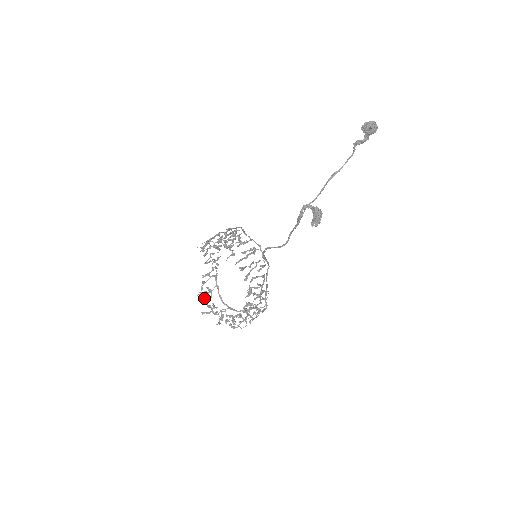
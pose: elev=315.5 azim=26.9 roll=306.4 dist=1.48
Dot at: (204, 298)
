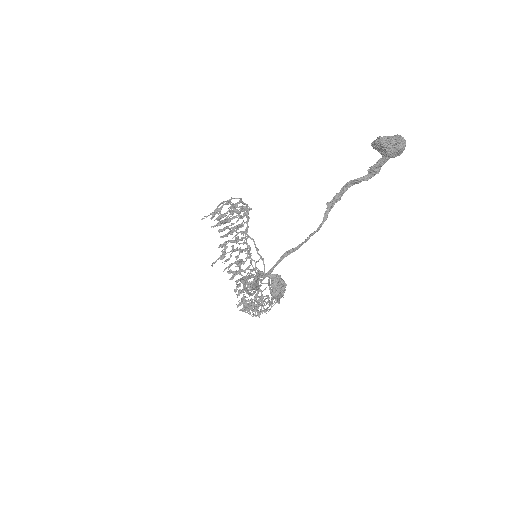
Dot at: (227, 260)
